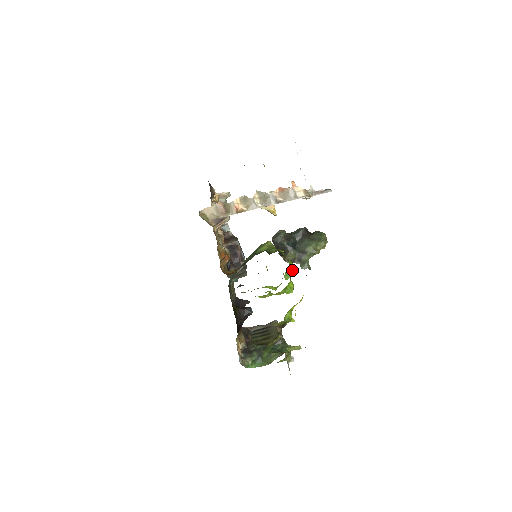
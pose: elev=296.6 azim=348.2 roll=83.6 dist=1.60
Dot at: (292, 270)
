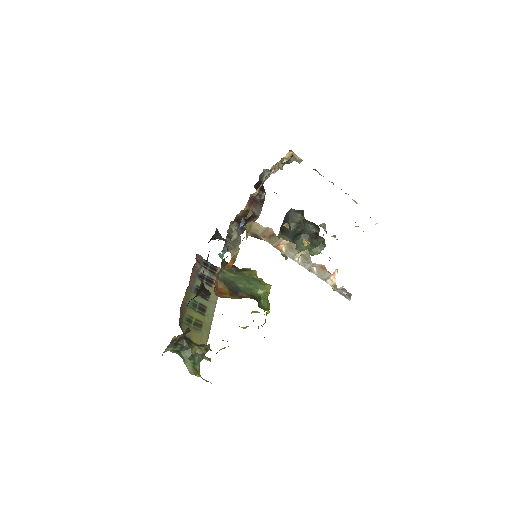
Dot at: occluded
